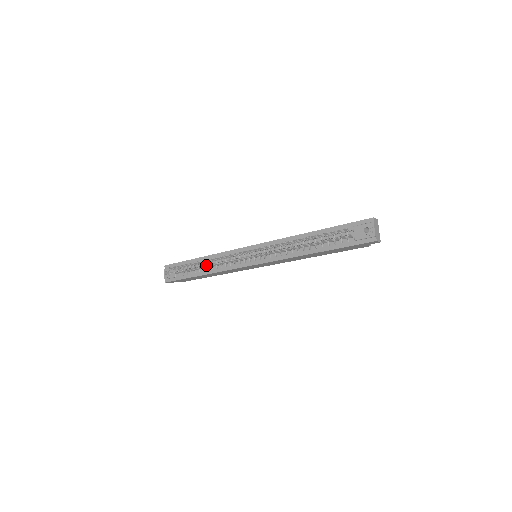
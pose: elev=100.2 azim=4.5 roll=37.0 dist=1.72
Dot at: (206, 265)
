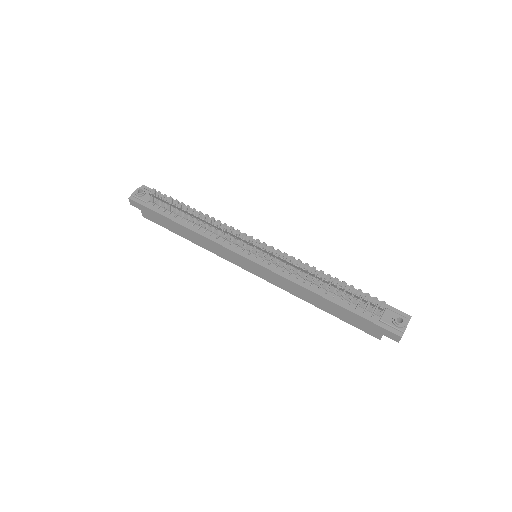
Dot at: occluded
